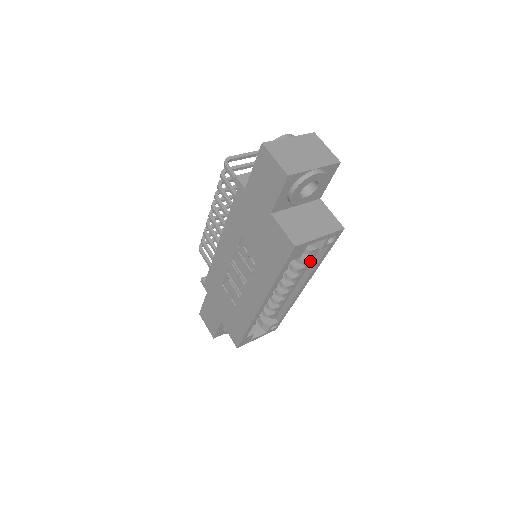
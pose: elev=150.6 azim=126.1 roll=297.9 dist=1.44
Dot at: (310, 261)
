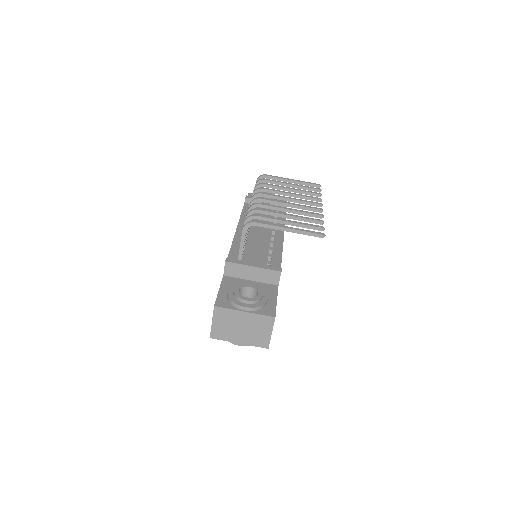
Dot at: occluded
